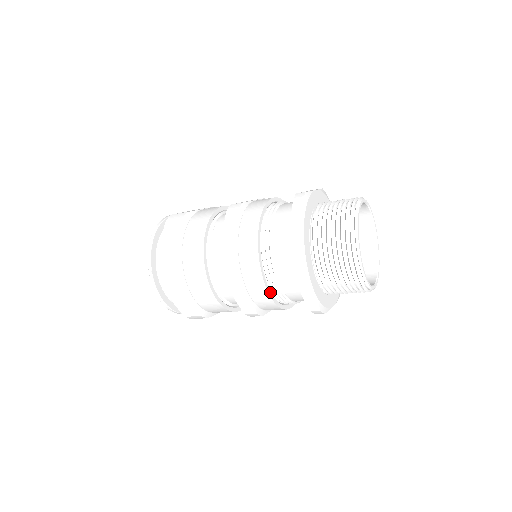
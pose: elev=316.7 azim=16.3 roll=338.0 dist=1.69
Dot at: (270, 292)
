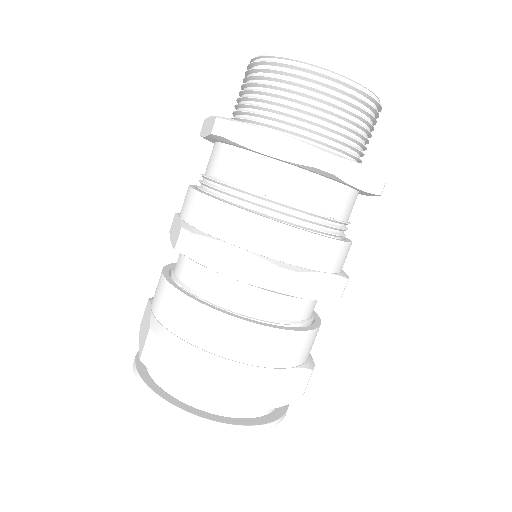
Dot at: (253, 213)
